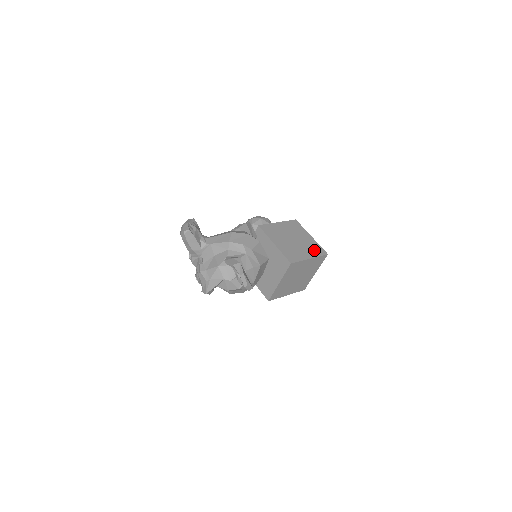
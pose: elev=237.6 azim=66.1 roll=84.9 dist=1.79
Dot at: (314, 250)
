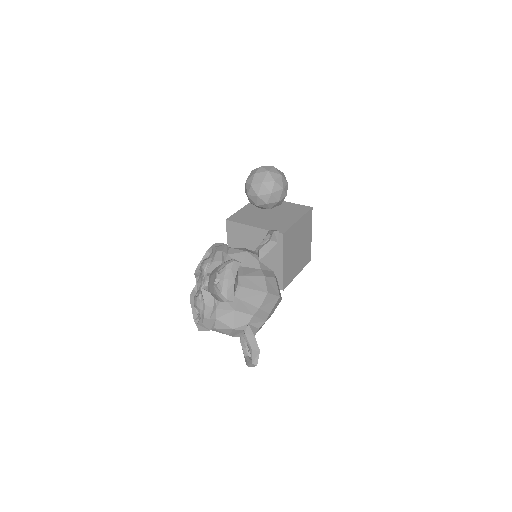
Dot at: (305, 259)
